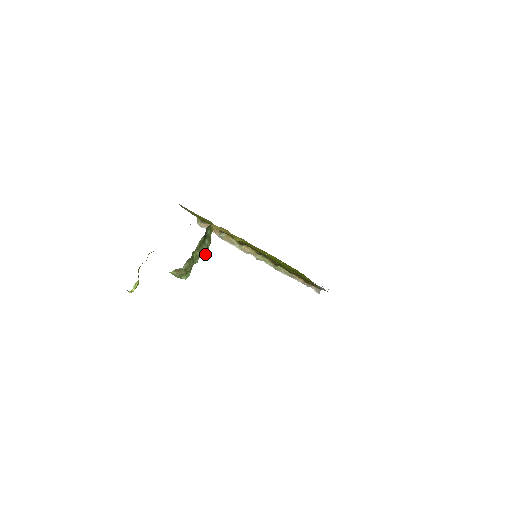
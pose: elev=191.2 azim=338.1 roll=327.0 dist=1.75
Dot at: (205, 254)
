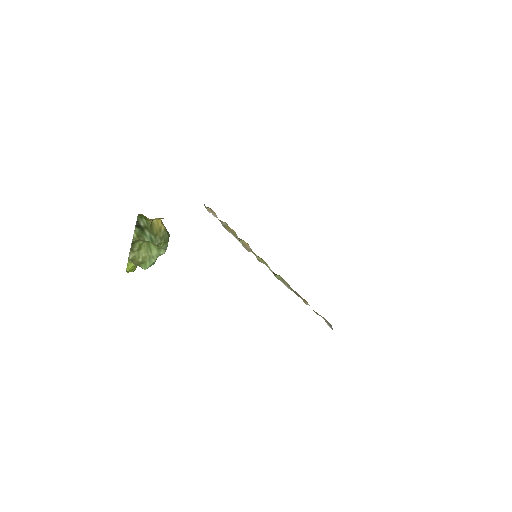
Dot at: (157, 246)
